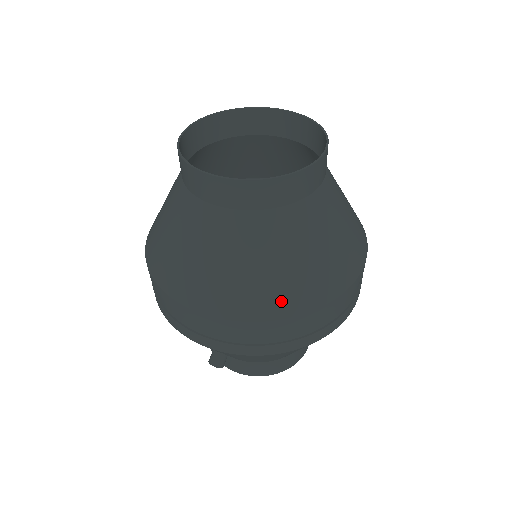
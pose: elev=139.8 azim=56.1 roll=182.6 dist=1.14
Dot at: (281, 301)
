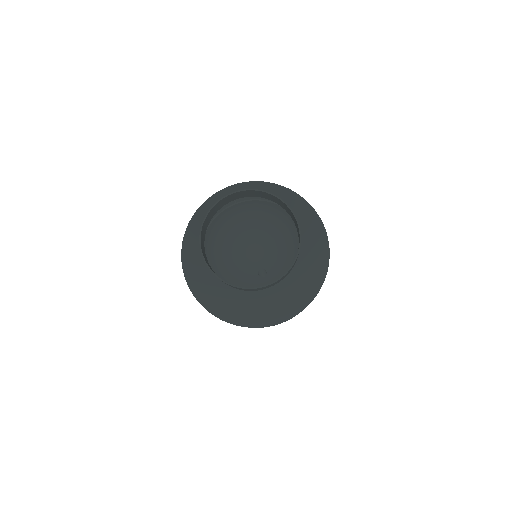
Dot at: (320, 279)
